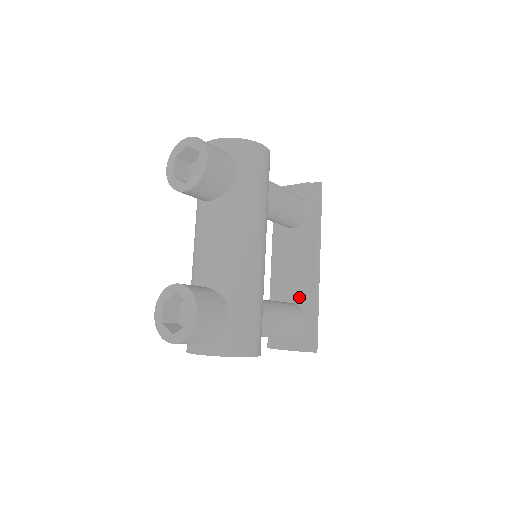
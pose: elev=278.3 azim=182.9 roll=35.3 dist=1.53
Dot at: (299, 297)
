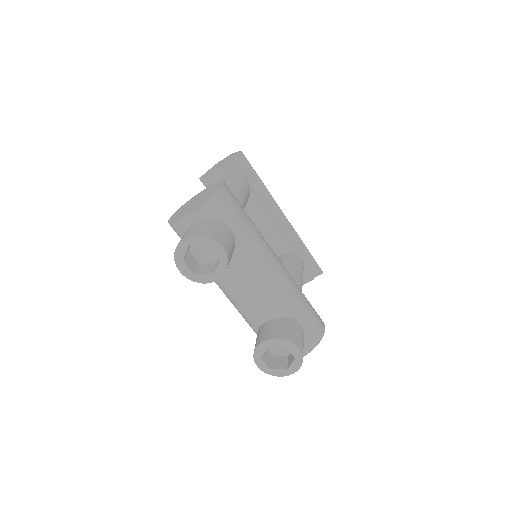
Dot at: (286, 247)
